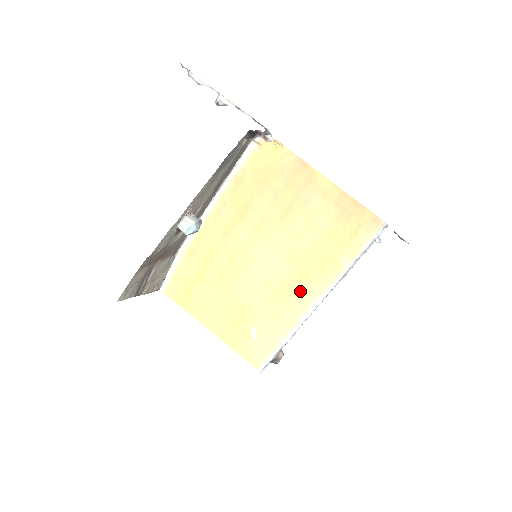
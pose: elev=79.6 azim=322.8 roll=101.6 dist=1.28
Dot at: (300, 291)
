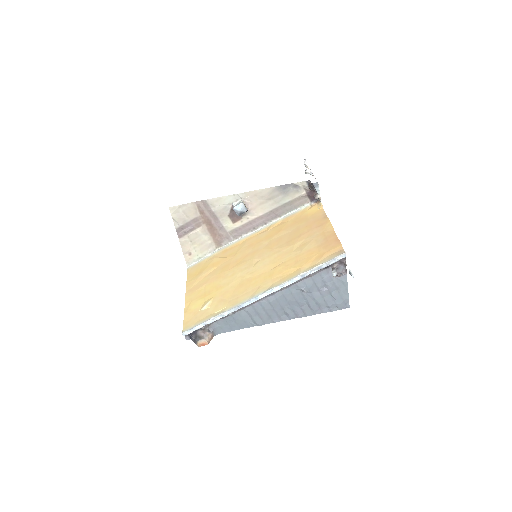
Dot at: (260, 284)
